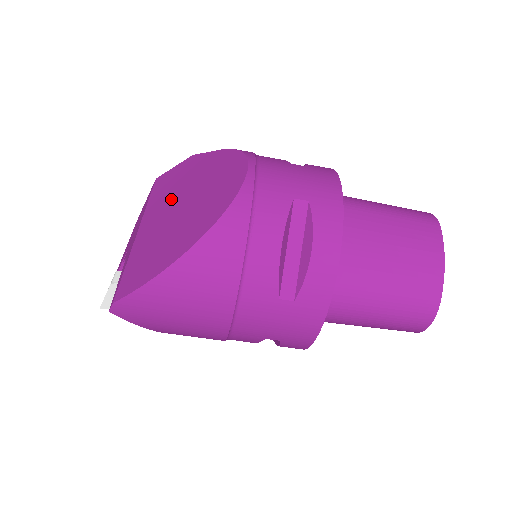
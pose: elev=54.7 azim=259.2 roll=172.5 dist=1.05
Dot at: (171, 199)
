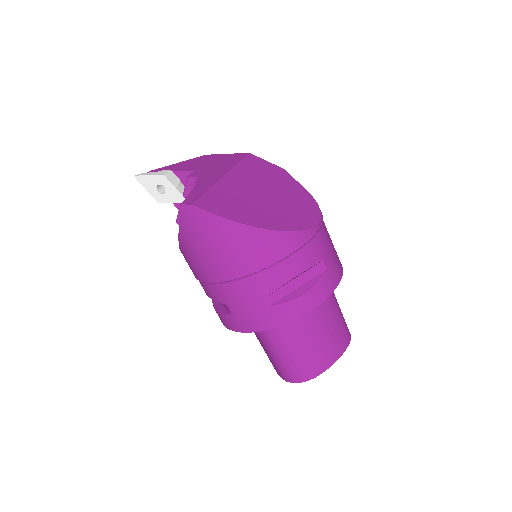
Dot at: (258, 181)
